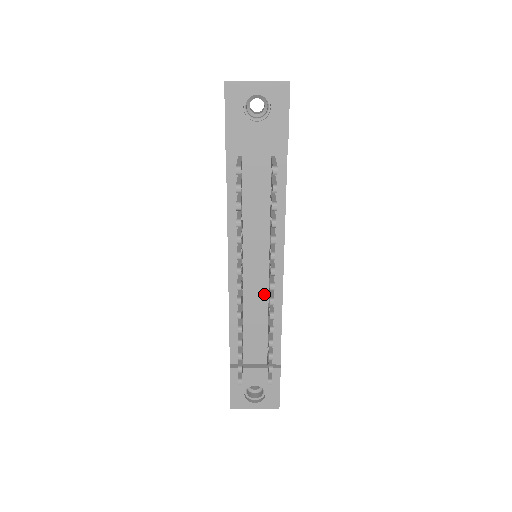
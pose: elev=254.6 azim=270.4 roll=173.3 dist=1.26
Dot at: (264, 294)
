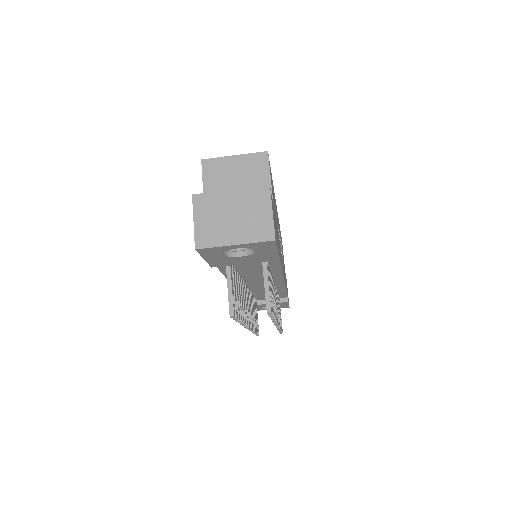
Dot at: occluded
